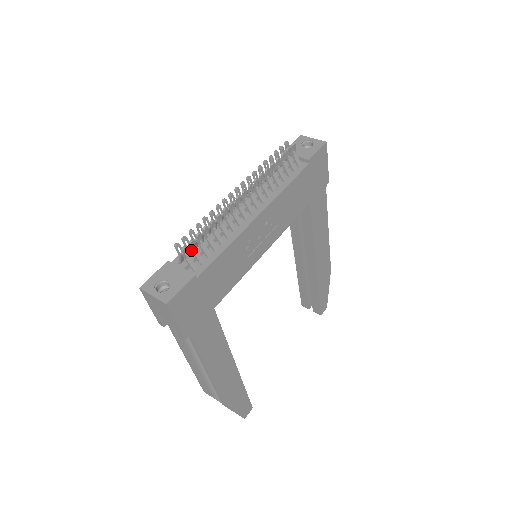
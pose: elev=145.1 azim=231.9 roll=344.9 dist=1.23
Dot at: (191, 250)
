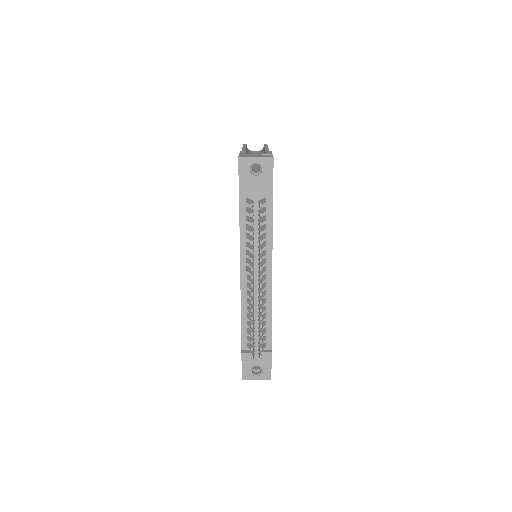
Dot at: occluded
